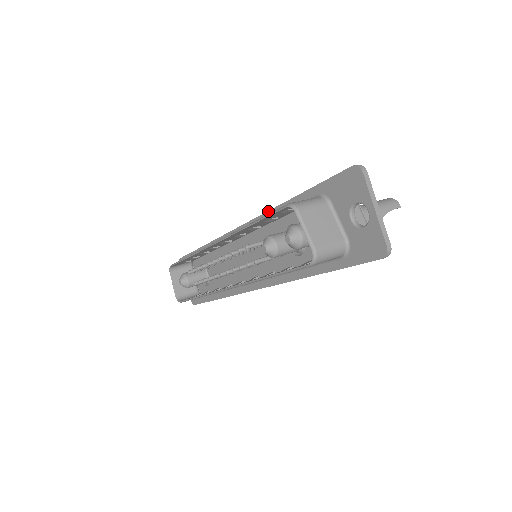
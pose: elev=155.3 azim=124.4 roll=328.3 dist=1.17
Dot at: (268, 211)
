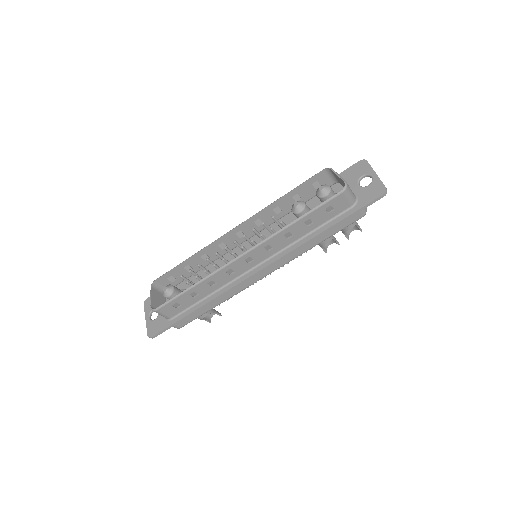
Dot at: occluded
